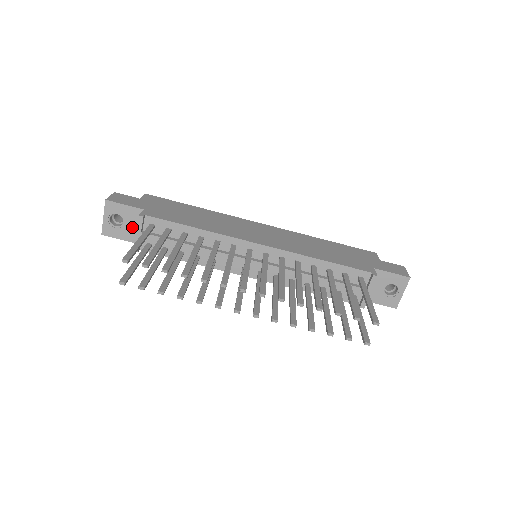
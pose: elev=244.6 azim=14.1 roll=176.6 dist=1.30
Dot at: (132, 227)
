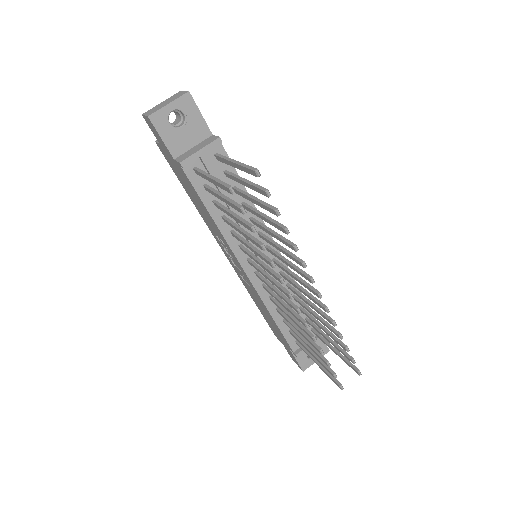
Dot at: (185, 139)
